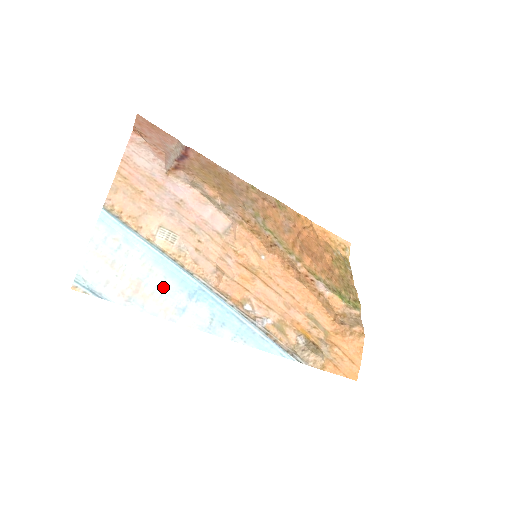
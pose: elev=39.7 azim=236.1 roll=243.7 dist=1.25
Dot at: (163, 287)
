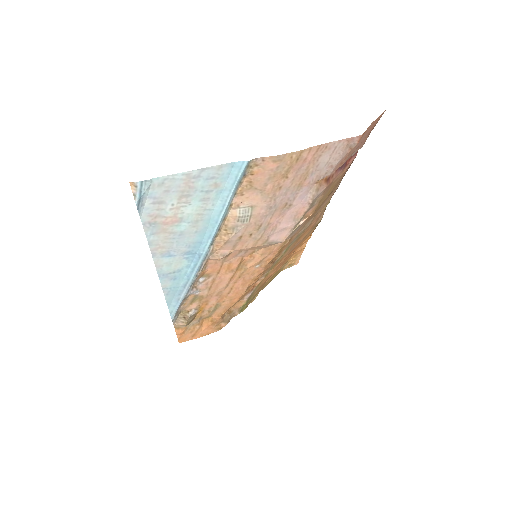
Dot at: (184, 235)
